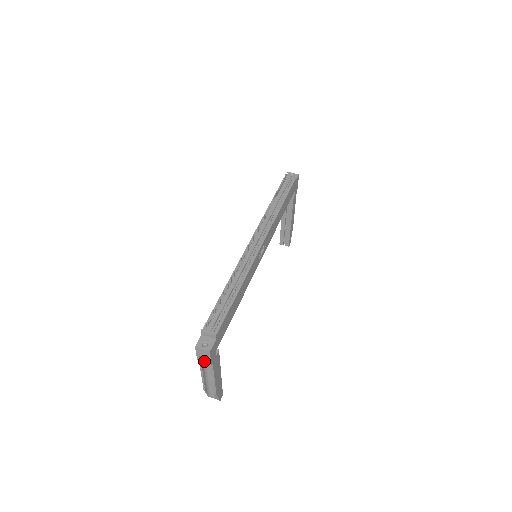
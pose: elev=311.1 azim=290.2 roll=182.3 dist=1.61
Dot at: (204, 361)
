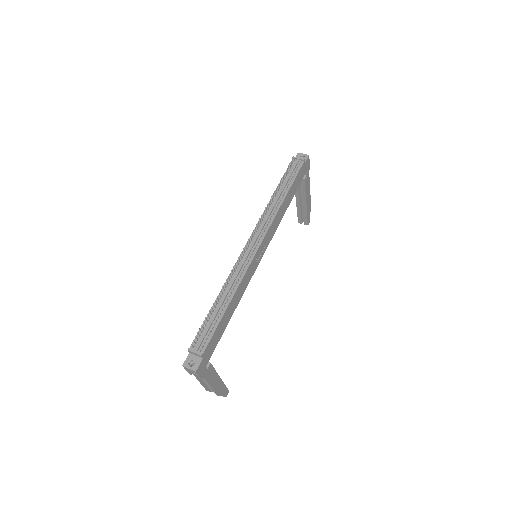
Dot at: occluded
